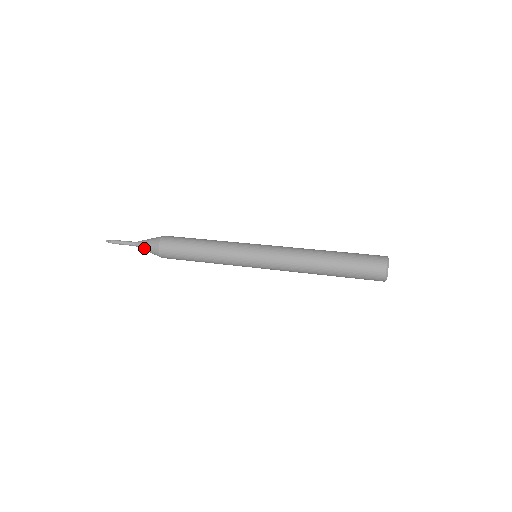
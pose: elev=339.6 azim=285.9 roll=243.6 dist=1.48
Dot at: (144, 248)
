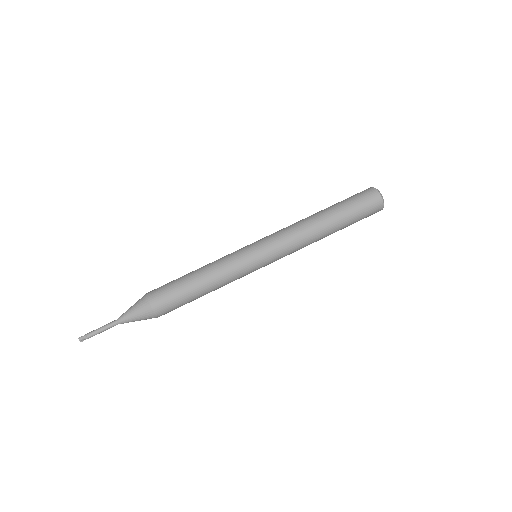
Dot at: occluded
